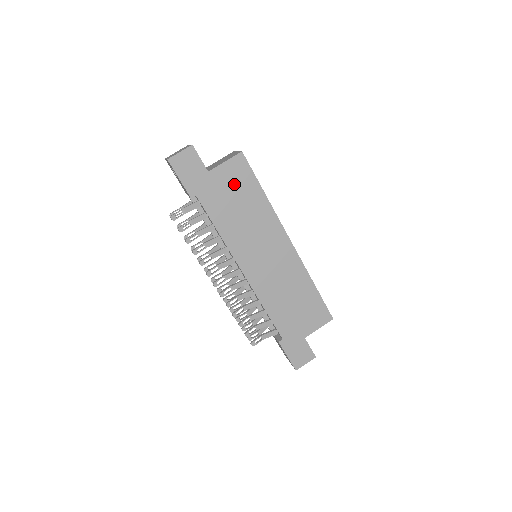
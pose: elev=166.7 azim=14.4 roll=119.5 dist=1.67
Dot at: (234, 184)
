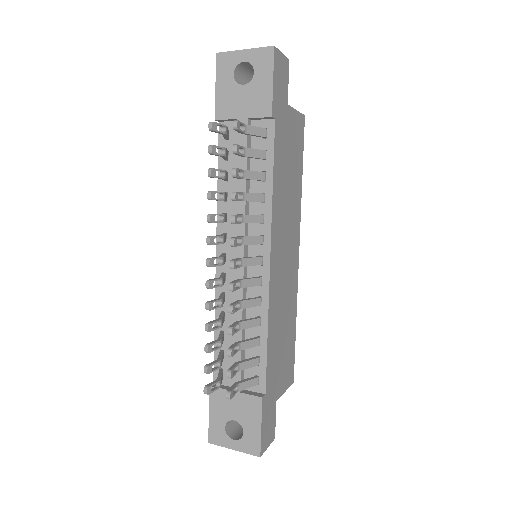
Dot at: (294, 142)
